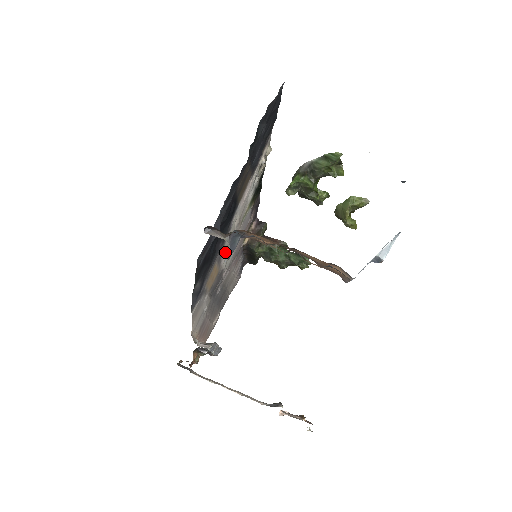
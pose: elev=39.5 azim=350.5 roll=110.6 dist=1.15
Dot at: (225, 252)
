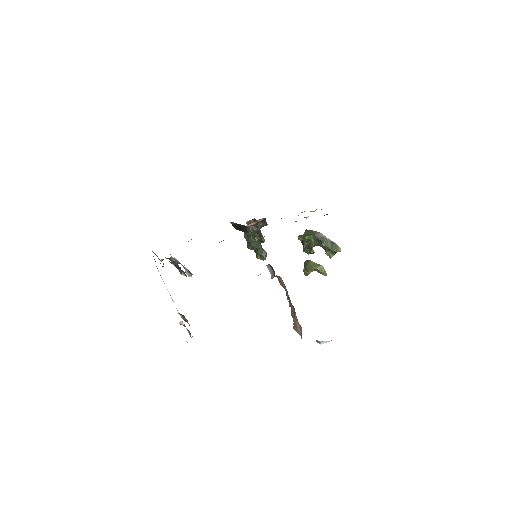
Dot at: occluded
